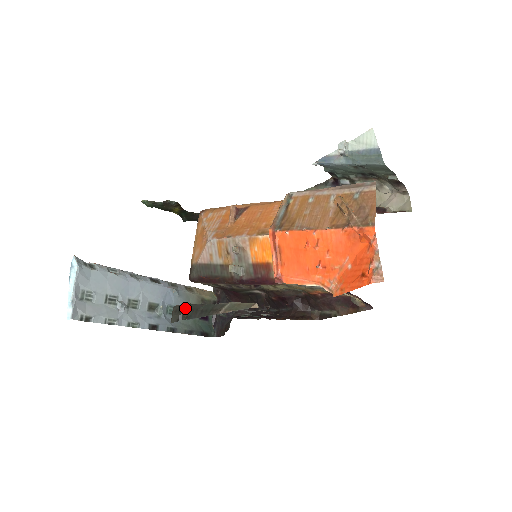
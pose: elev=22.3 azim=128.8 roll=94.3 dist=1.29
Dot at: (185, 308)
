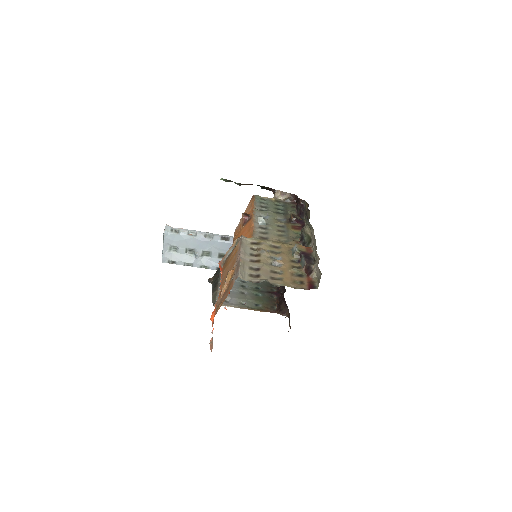
Dot at: (217, 274)
